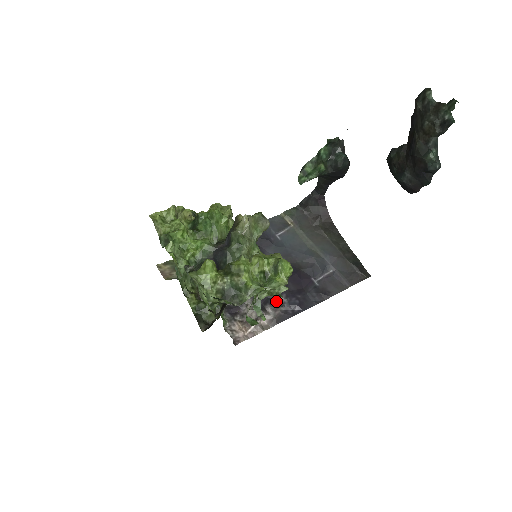
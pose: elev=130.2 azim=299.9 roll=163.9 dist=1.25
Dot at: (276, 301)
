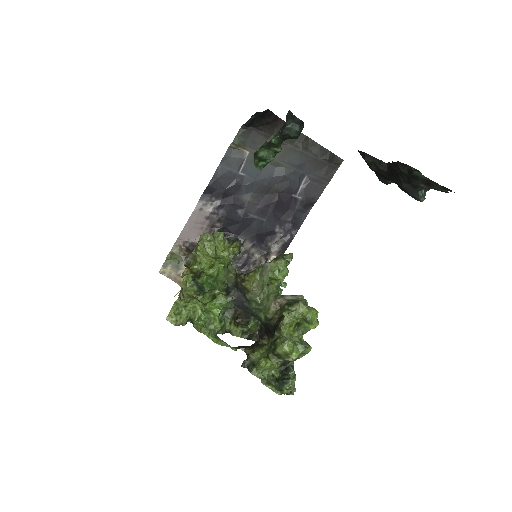
Dot at: (273, 236)
